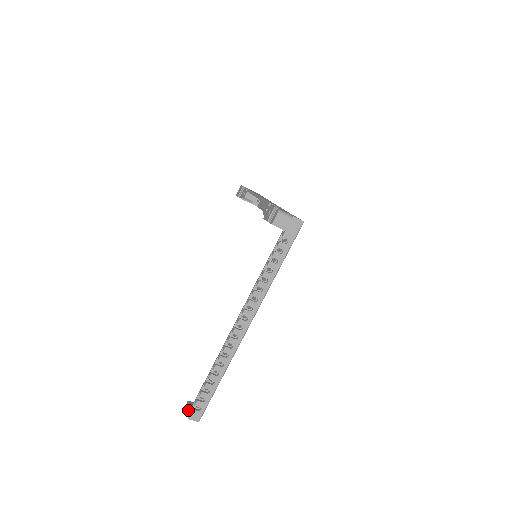
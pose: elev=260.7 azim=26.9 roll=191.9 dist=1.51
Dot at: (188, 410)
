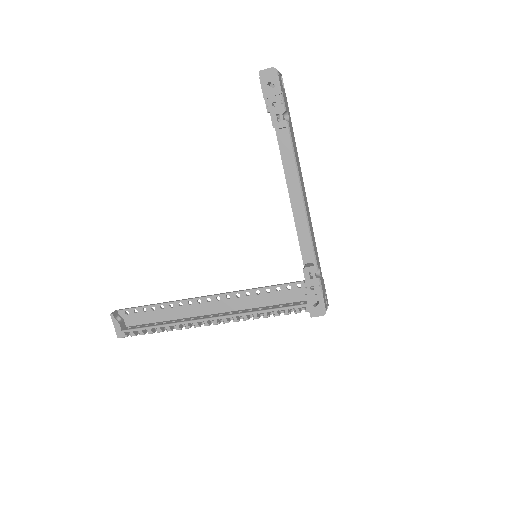
Dot at: (117, 330)
